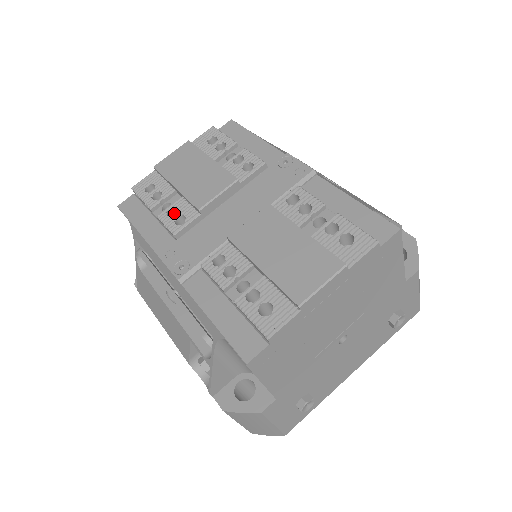
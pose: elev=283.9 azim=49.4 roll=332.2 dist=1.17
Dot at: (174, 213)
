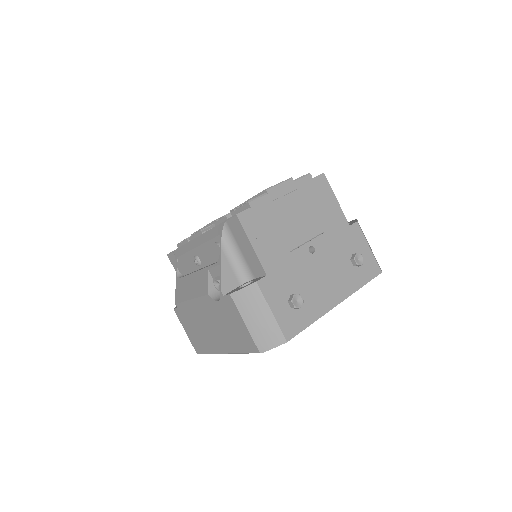
Dot at: occluded
